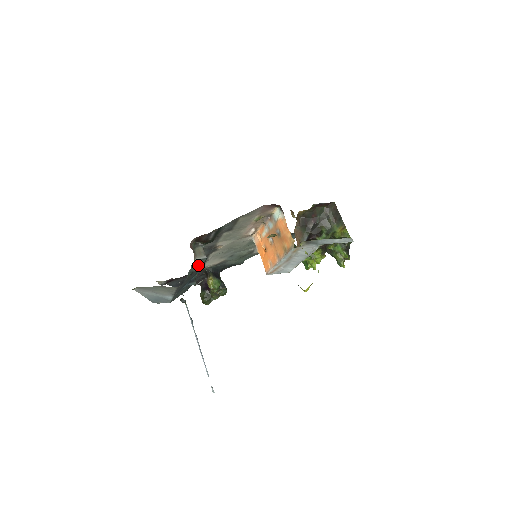
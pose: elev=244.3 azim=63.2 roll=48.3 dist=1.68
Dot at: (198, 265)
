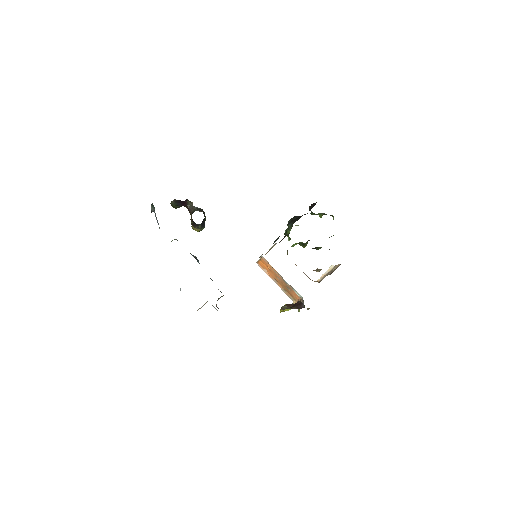
Dot at: occluded
